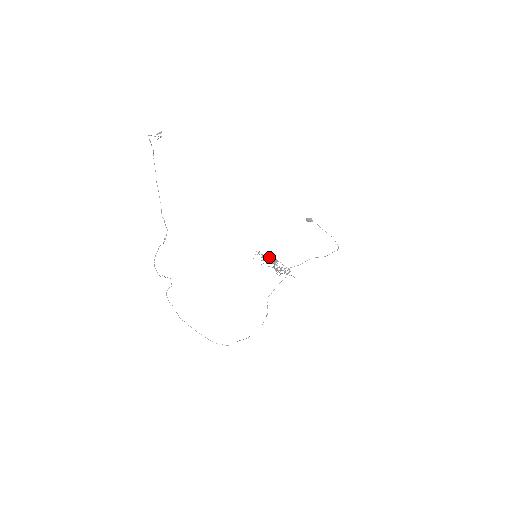
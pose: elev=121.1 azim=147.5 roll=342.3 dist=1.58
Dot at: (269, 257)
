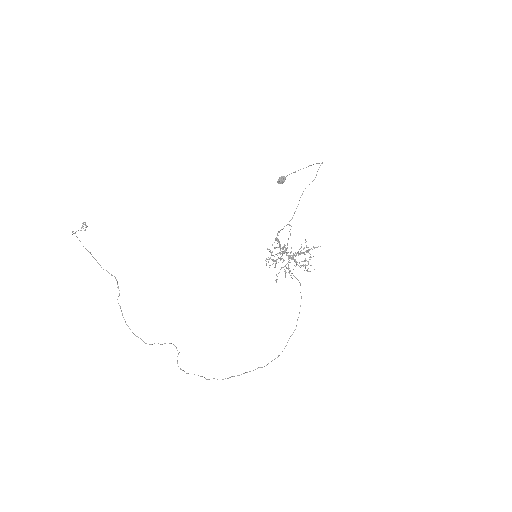
Dot at: occluded
